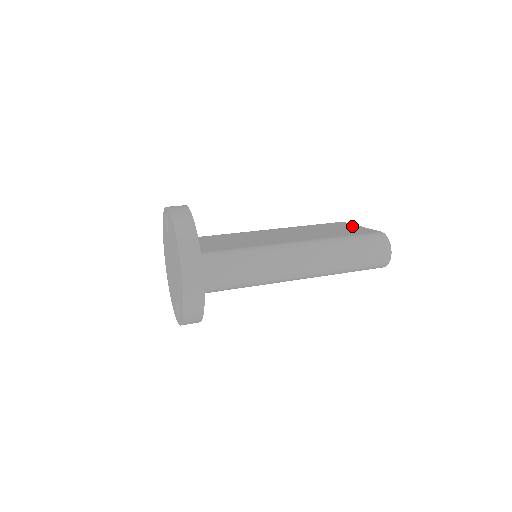
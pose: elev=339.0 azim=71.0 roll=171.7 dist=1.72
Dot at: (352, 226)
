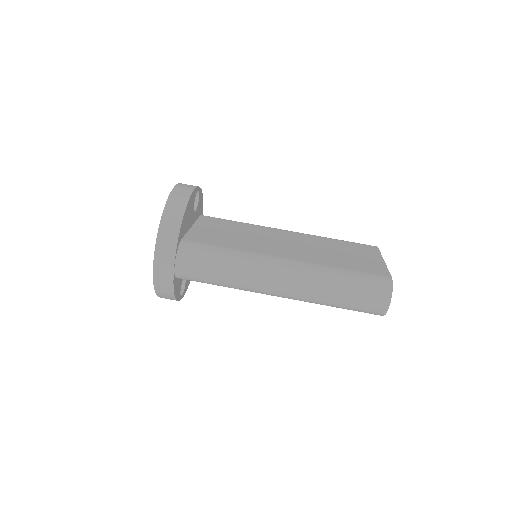
Dot at: (375, 257)
